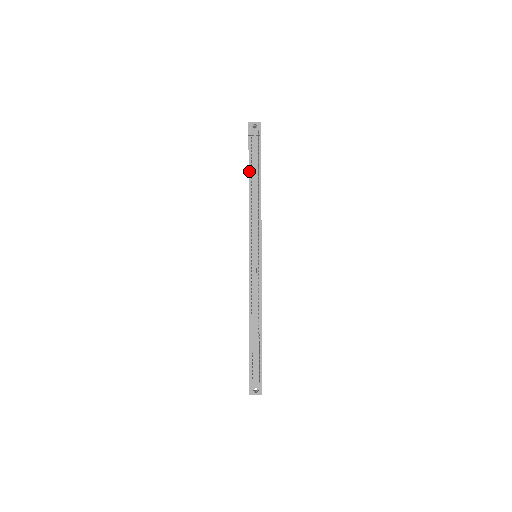
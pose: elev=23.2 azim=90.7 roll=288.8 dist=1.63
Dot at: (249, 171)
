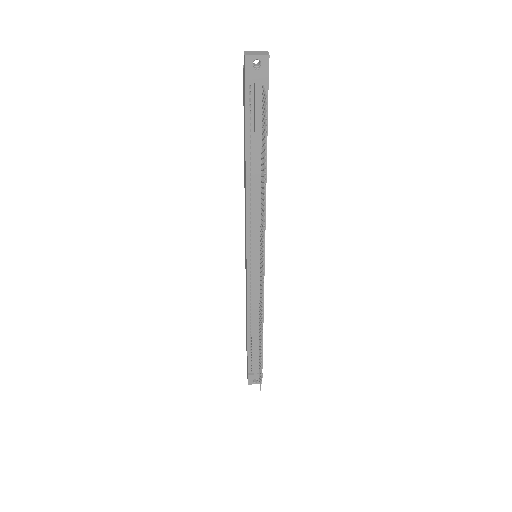
Dot at: (246, 147)
